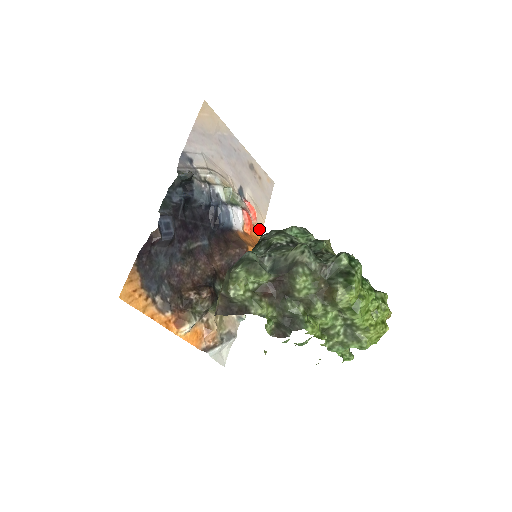
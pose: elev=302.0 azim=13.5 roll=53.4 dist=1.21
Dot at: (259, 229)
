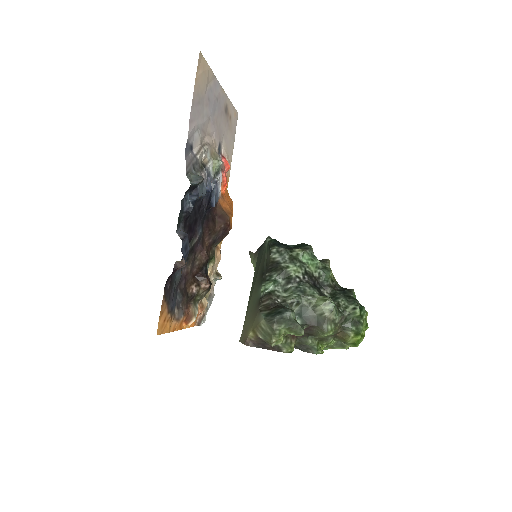
Dot at: (228, 179)
